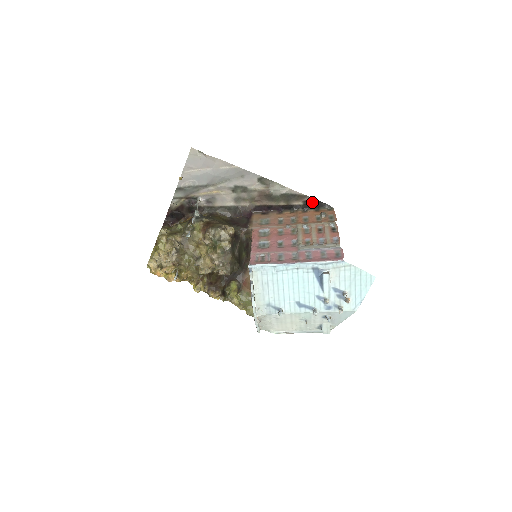
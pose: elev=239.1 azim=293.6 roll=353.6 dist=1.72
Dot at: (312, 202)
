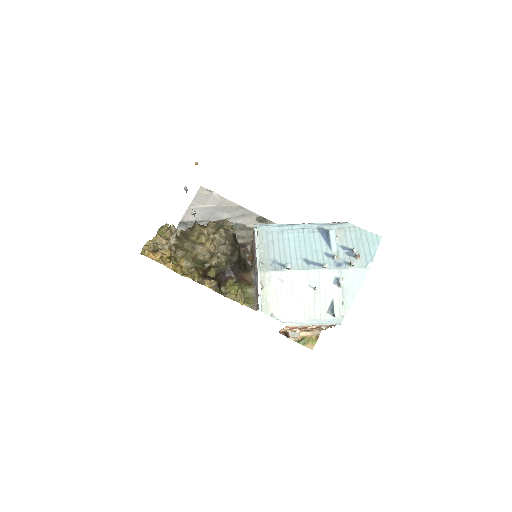
Dot at: occluded
